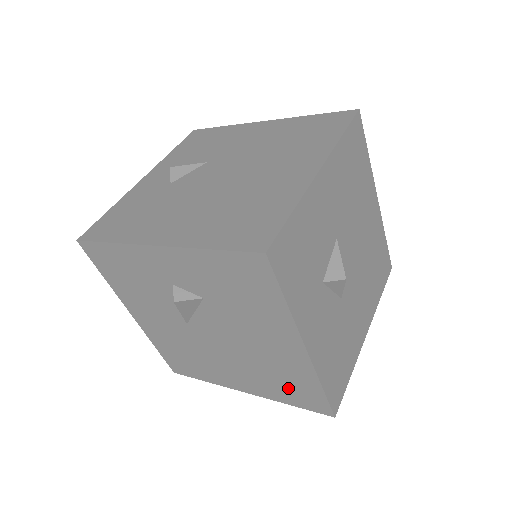
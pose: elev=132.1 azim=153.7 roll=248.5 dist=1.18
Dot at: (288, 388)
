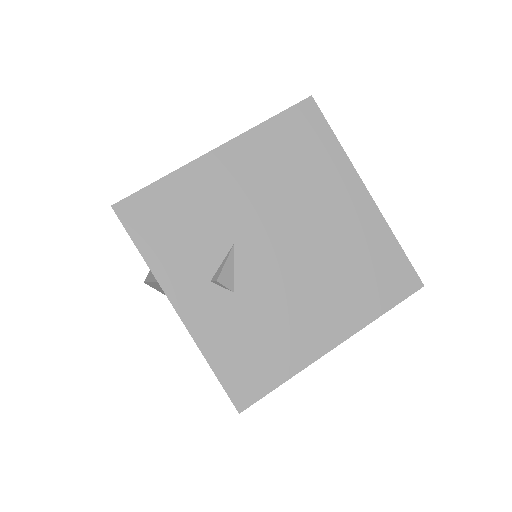
Dot at: occluded
